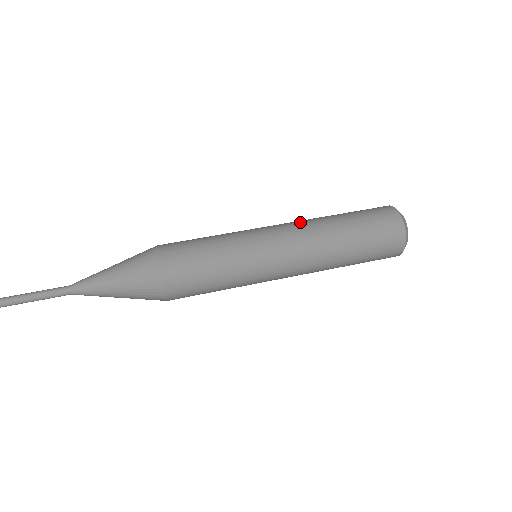
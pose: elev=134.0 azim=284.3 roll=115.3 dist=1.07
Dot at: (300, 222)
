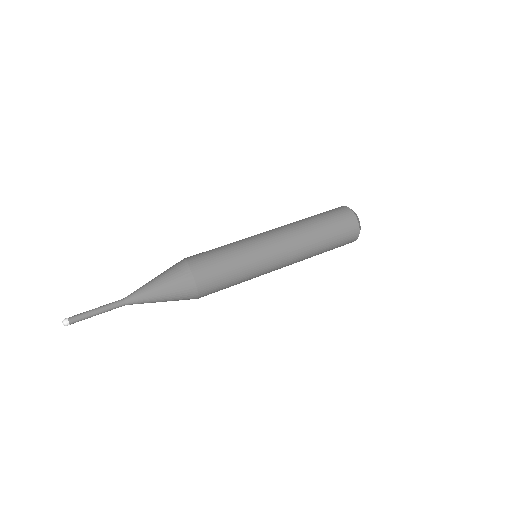
Dot at: occluded
